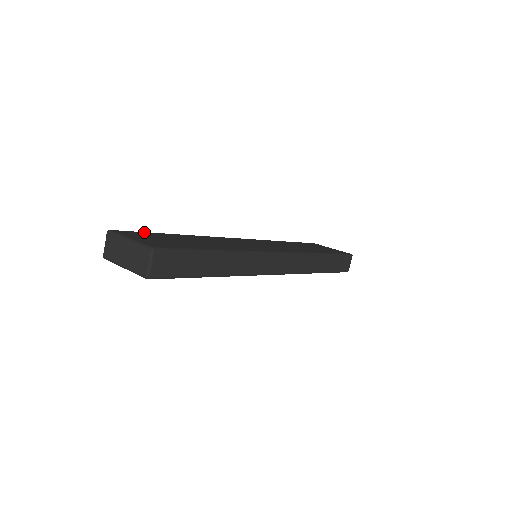
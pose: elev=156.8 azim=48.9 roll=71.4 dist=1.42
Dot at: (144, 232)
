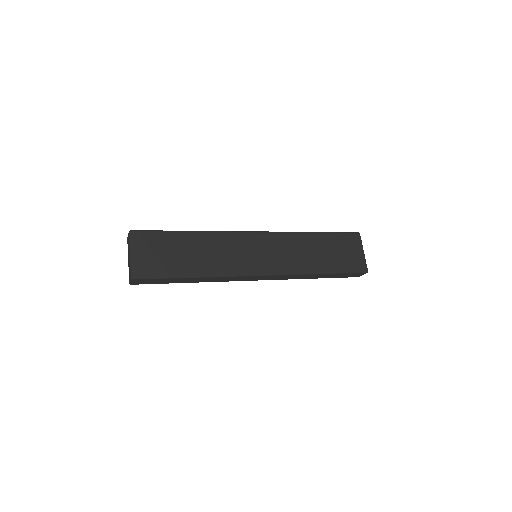
Dot at: (159, 232)
